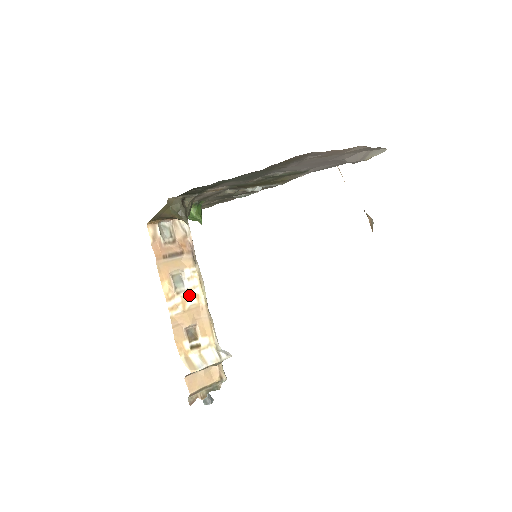
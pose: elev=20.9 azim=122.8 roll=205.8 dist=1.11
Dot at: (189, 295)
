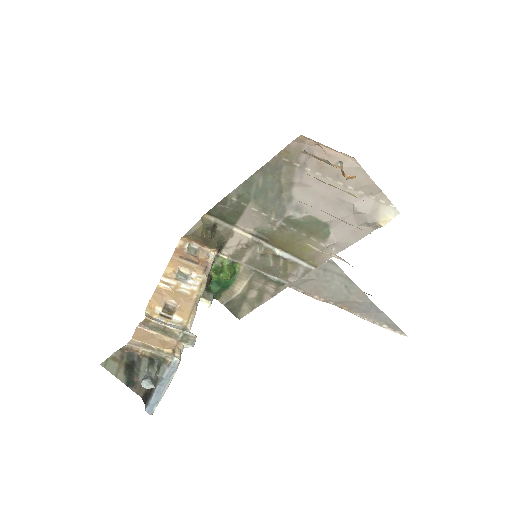
Dot at: (185, 286)
